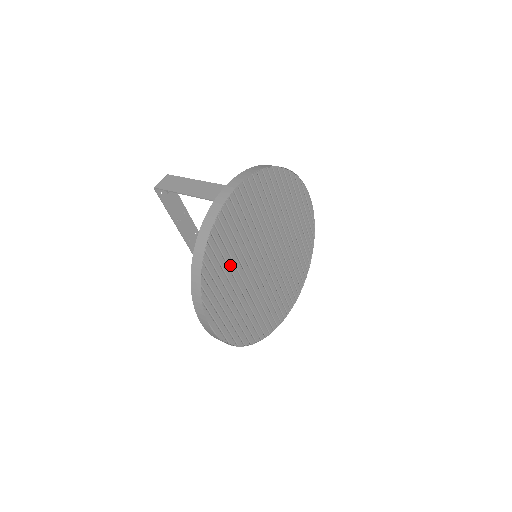
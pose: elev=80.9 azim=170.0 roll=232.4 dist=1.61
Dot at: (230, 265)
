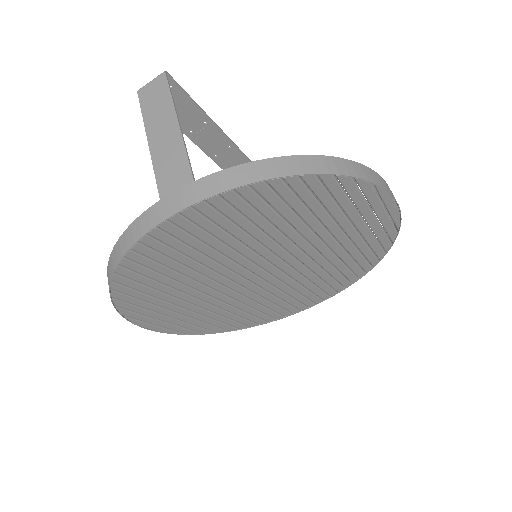
Dot at: (175, 285)
